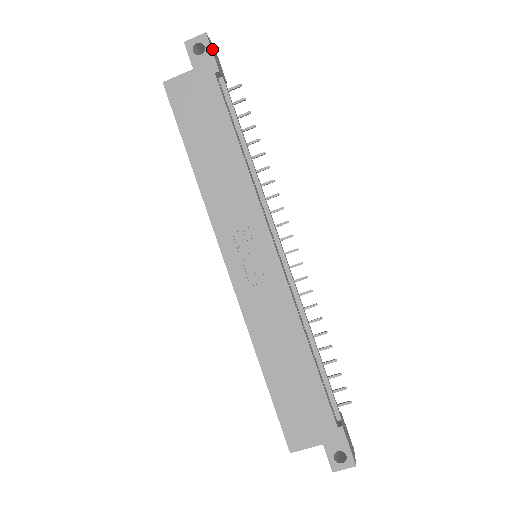
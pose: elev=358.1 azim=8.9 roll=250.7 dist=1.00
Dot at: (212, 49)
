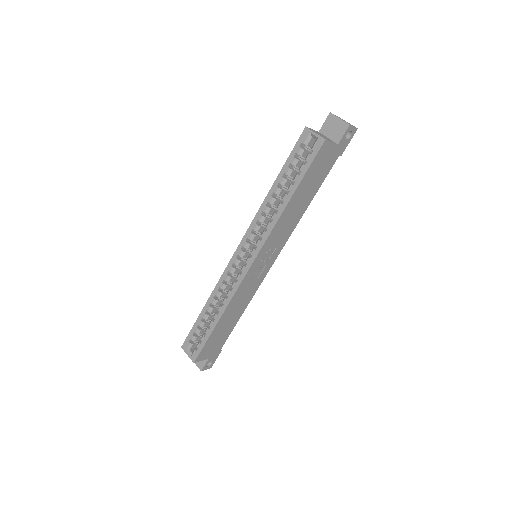
Dot at: (349, 137)
